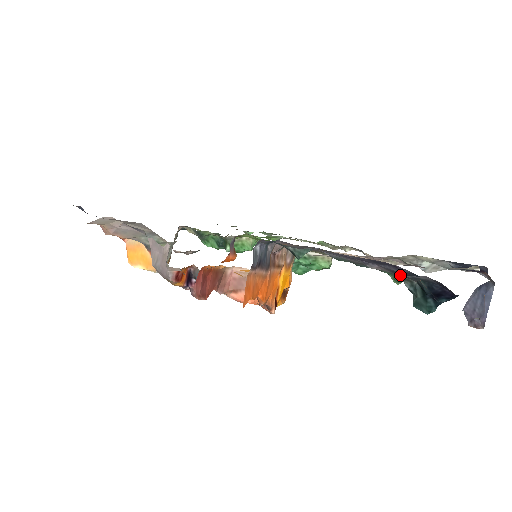
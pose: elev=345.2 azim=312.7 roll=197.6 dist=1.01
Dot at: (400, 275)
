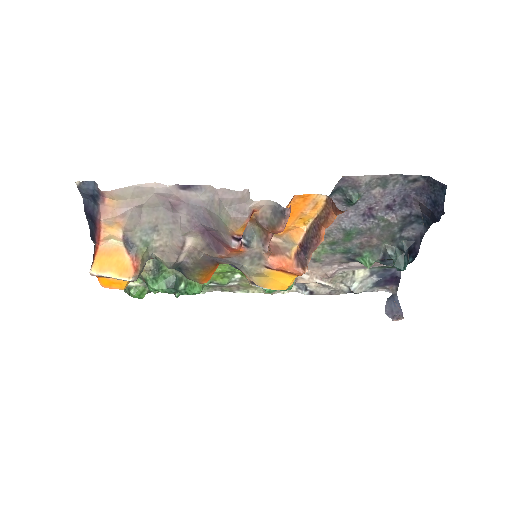
Dot at: (397, 230)
